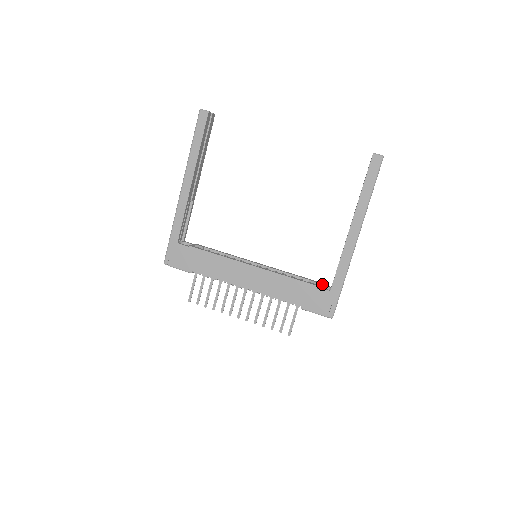
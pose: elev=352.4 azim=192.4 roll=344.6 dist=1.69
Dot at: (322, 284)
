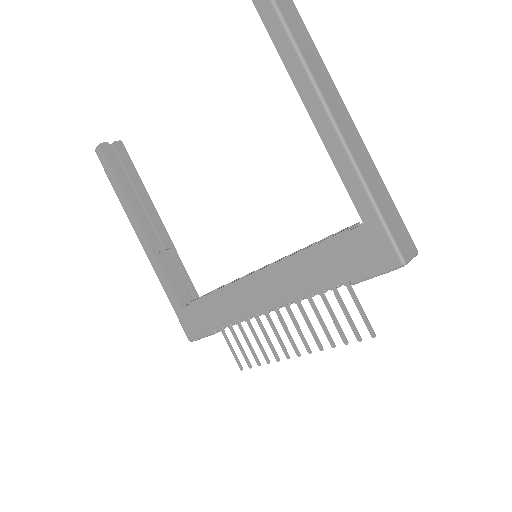
Dot at: occluded
